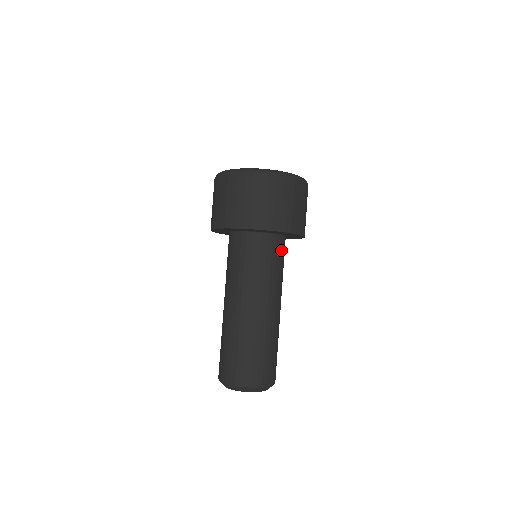
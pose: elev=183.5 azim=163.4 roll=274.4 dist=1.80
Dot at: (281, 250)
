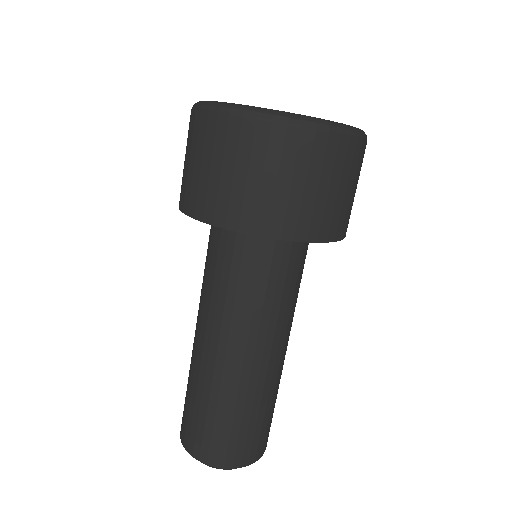
Dot at: (306, 253)
